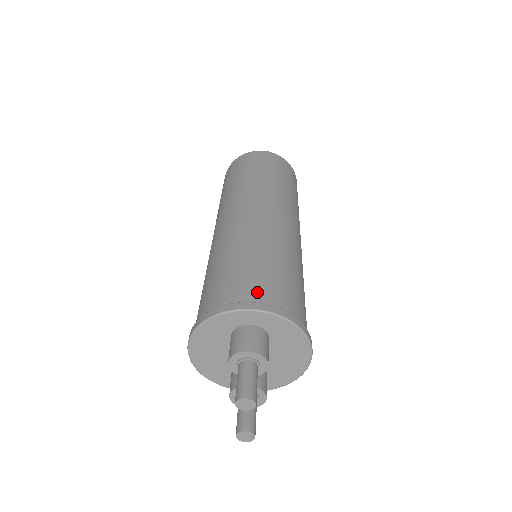
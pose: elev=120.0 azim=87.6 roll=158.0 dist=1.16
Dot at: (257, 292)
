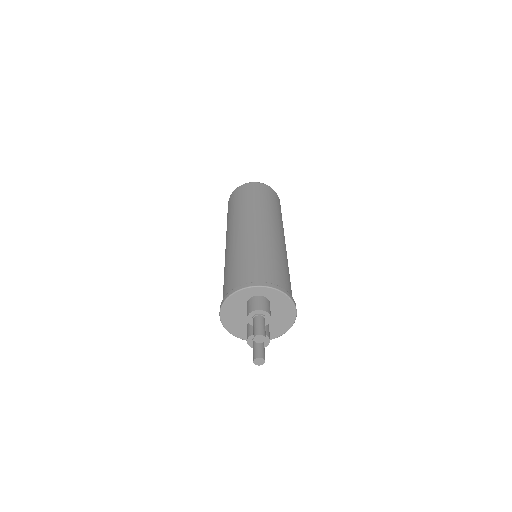
Dot at: (261, 276)
